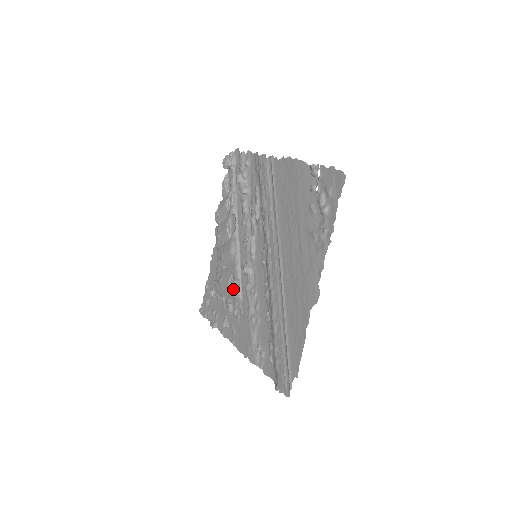
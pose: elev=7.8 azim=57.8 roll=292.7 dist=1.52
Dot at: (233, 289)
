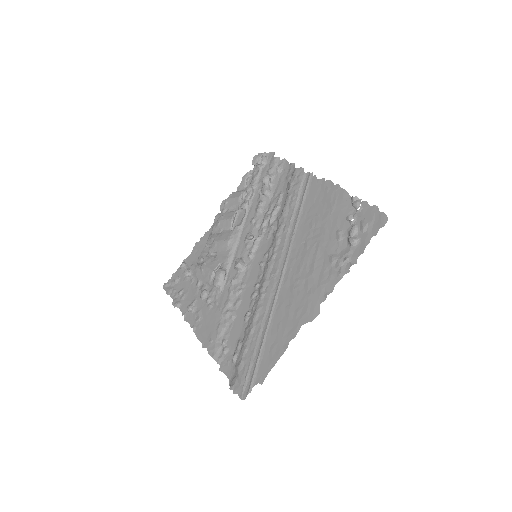
Dot at: (217, 277)
